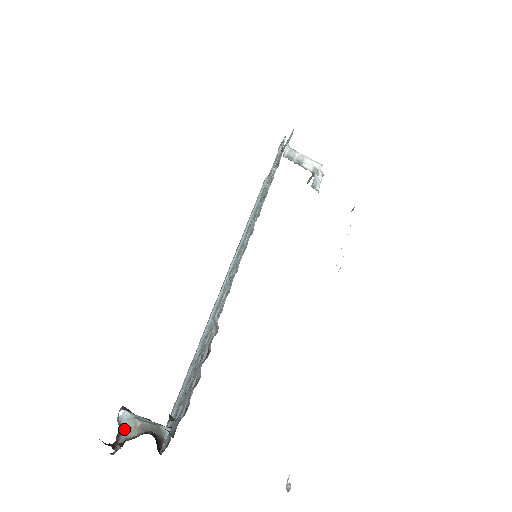
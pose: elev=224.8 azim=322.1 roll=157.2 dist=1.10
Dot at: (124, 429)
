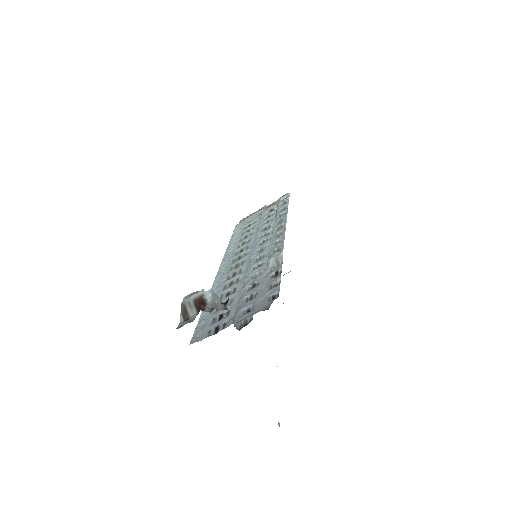
Dot at: (209, 302)
